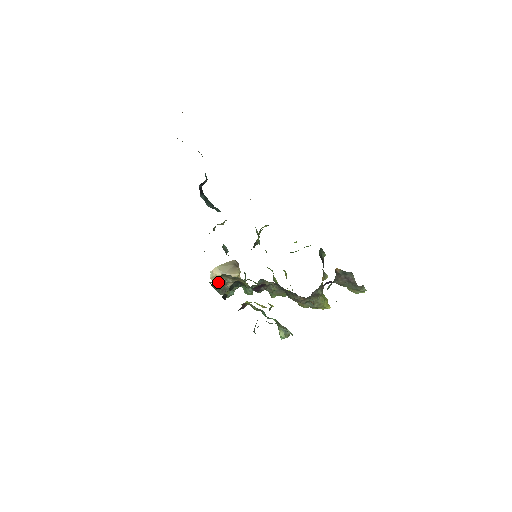
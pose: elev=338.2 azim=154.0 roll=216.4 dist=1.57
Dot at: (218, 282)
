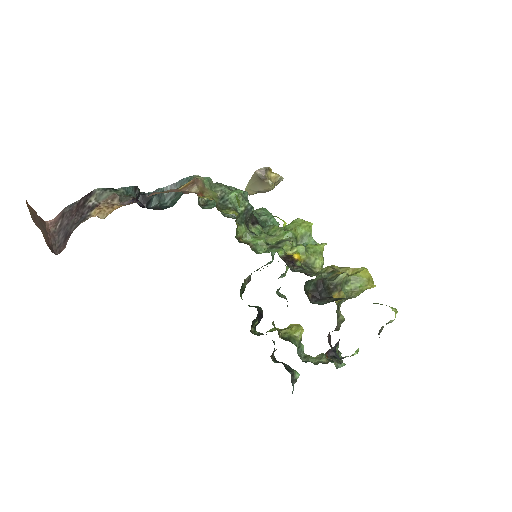
Dot at: (247, 277)
